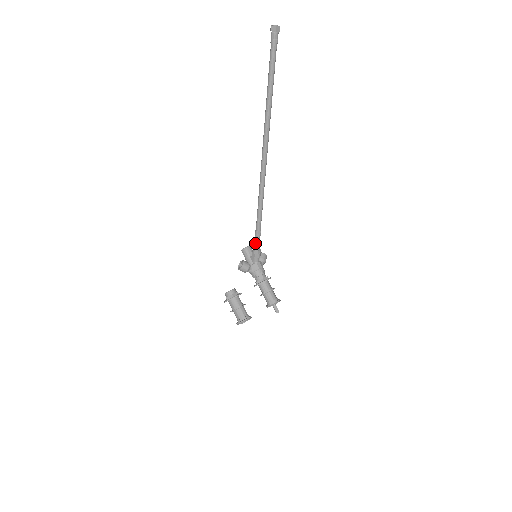
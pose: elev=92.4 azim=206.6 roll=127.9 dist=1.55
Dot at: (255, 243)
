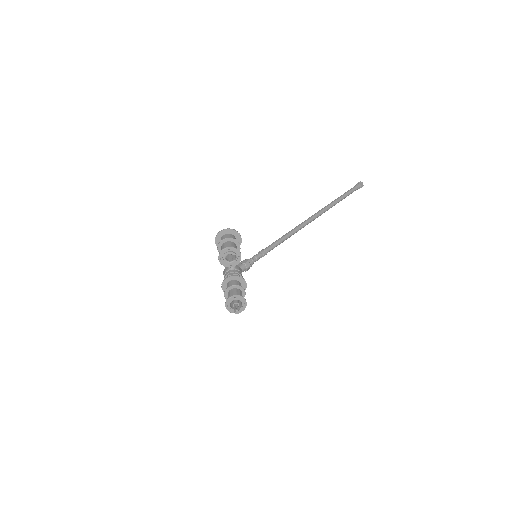
Dot at: (255, 256)
